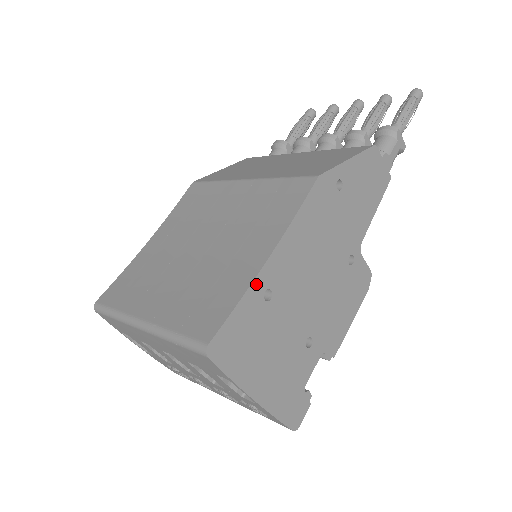
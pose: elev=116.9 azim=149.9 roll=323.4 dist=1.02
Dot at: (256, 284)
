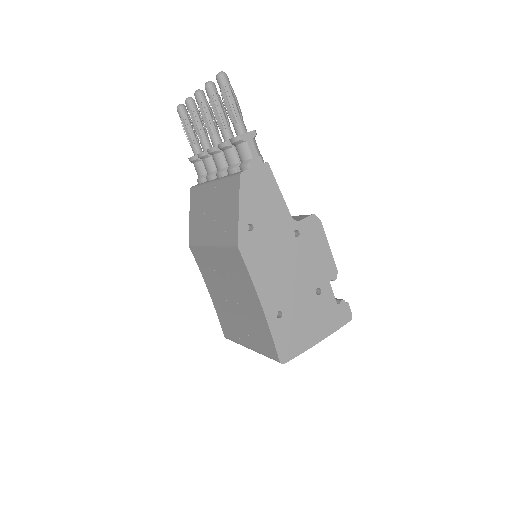
Dot at: (270, 321)
